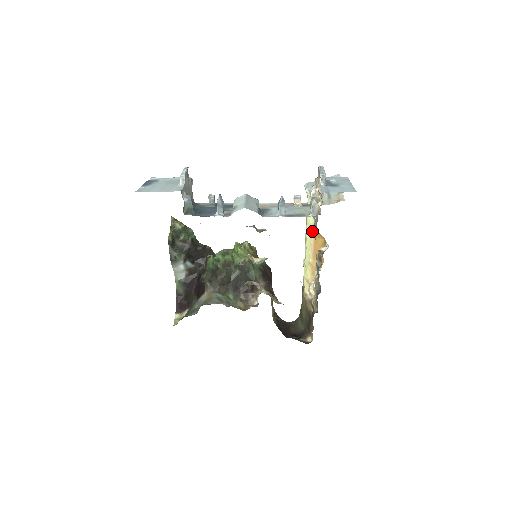
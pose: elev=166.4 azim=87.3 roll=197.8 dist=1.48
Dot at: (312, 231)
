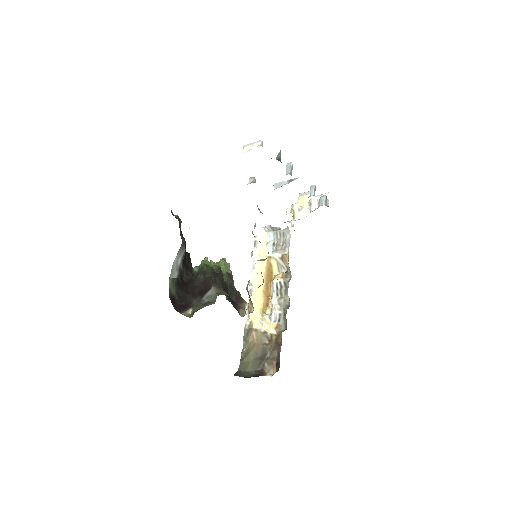
Dot at: (265, 263)
